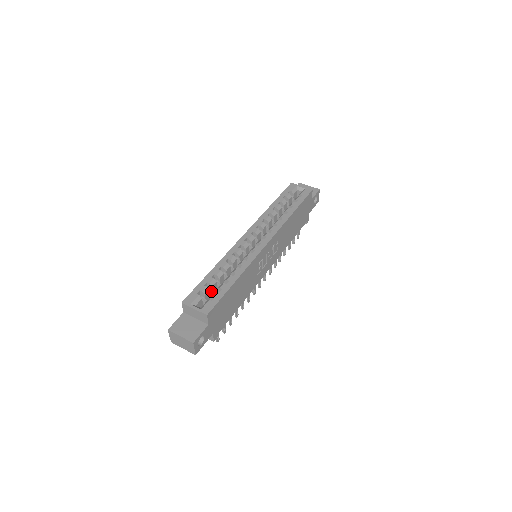
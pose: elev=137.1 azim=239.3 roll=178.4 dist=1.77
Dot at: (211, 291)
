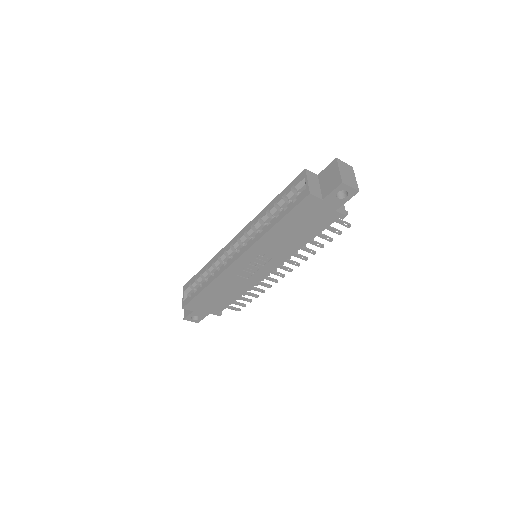
Dot at: occluded
